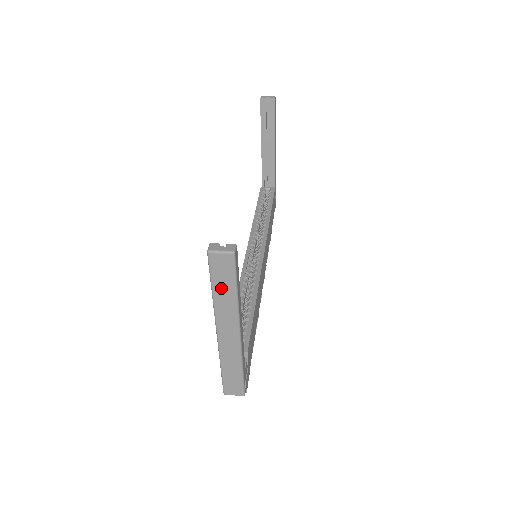
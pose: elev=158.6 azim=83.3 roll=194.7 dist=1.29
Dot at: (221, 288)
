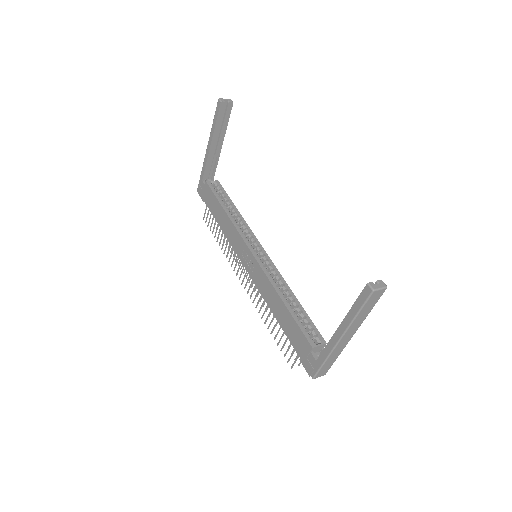
Dot at: (364, 311)
